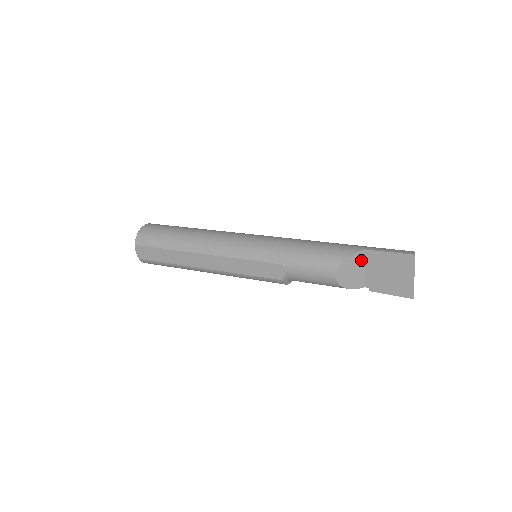
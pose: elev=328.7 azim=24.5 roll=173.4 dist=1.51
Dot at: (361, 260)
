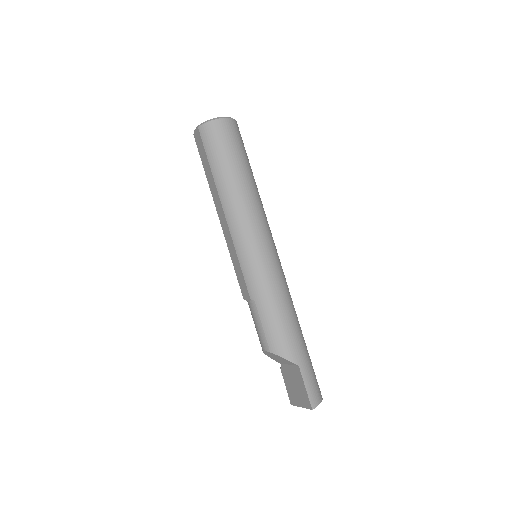
Dot at: (291, 363)
